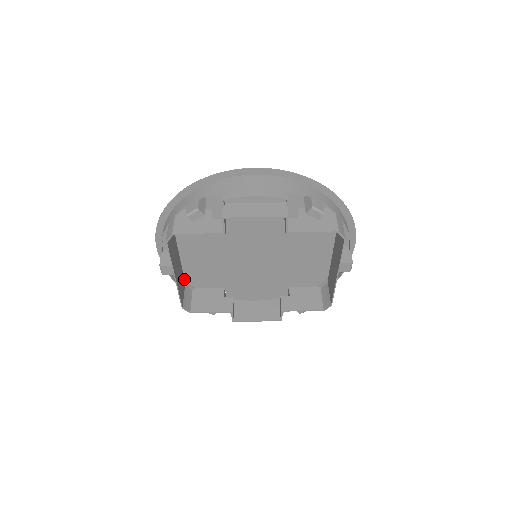
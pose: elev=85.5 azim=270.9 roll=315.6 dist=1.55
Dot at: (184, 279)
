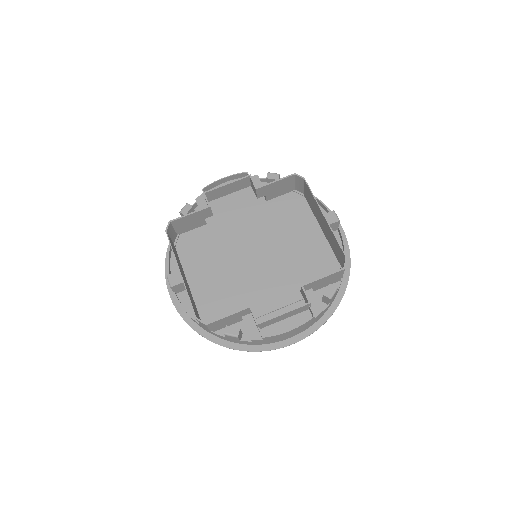
Dot at: (200, 319)
